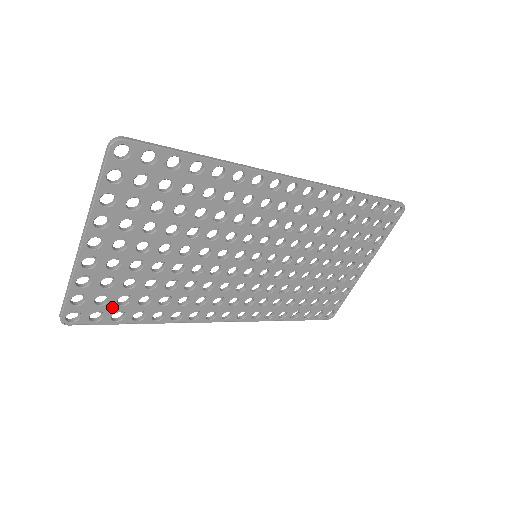
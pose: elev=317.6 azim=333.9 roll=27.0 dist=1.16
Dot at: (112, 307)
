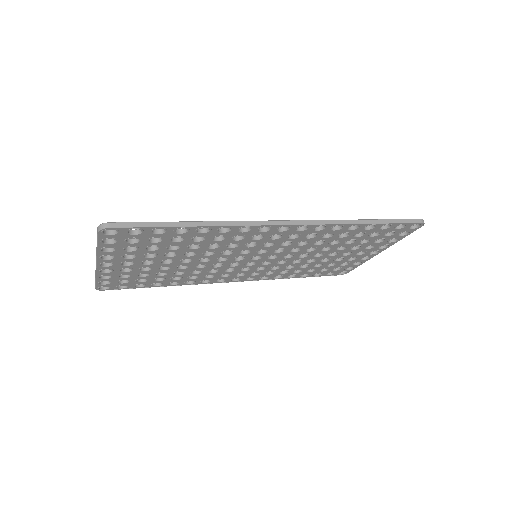
Dot at: (133, 283)
